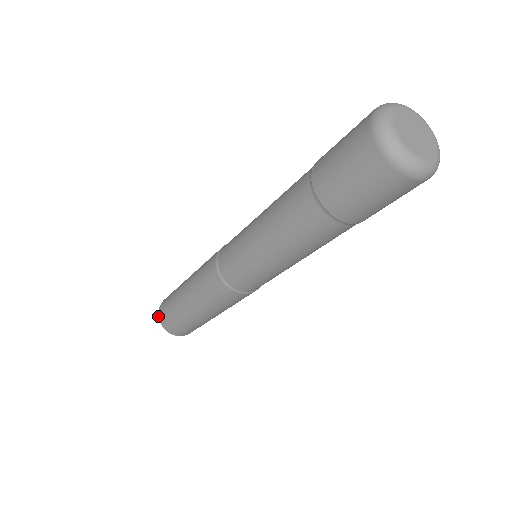
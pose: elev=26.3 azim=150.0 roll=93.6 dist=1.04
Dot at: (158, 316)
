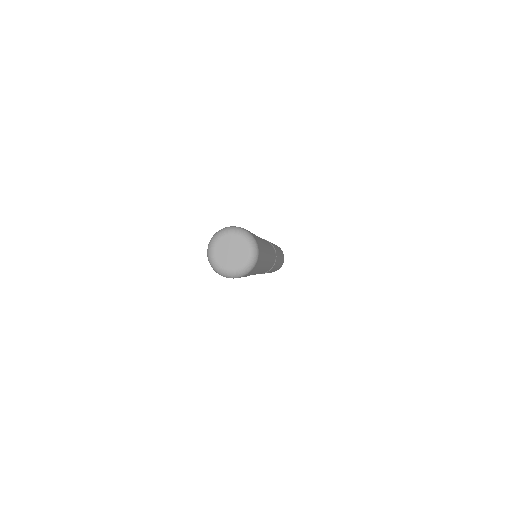
Dot at: occluded
